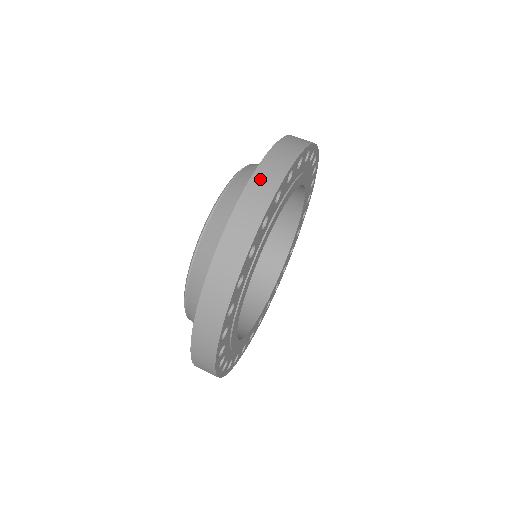
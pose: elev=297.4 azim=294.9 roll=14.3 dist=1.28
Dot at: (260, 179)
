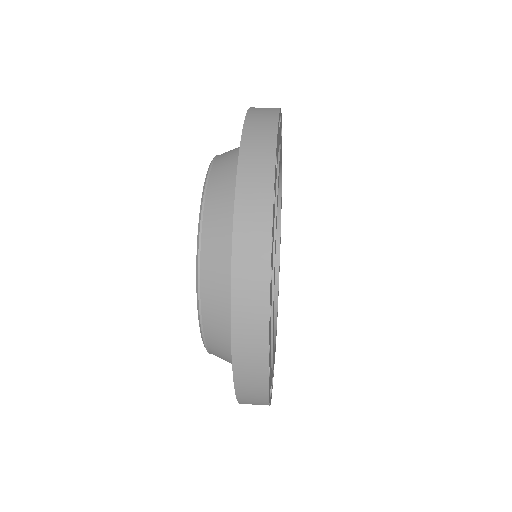
Dot at: occluded
